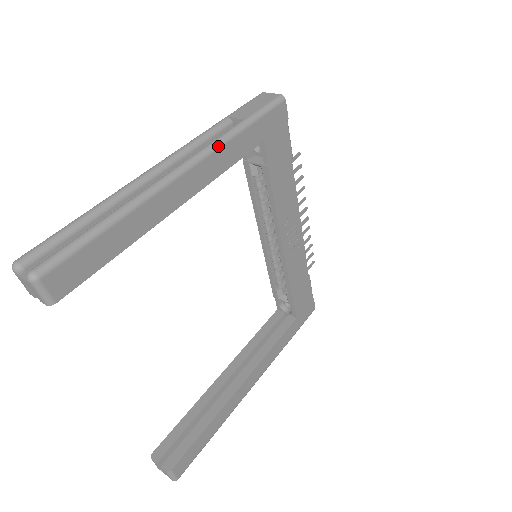
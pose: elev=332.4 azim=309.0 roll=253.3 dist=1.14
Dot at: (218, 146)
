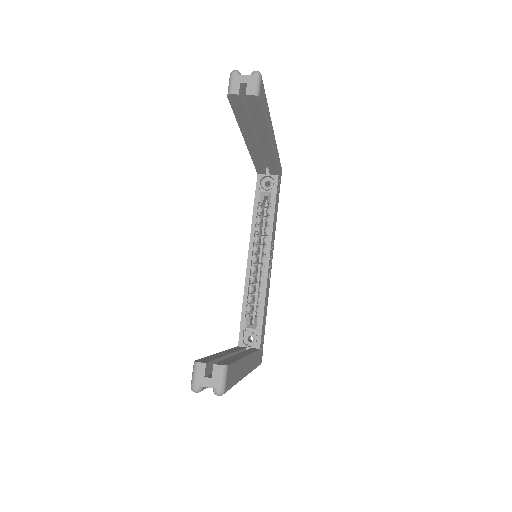
Dot at: (276, 145)
